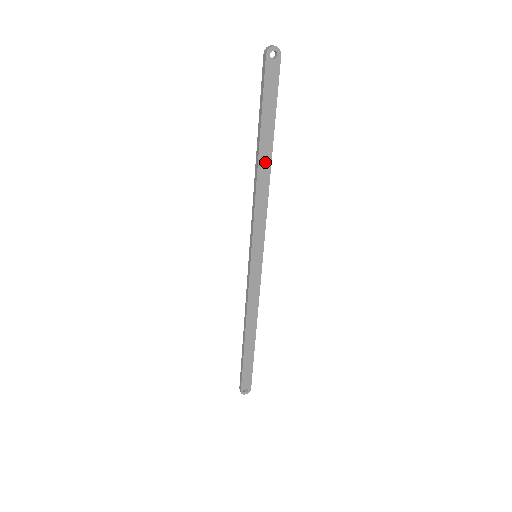
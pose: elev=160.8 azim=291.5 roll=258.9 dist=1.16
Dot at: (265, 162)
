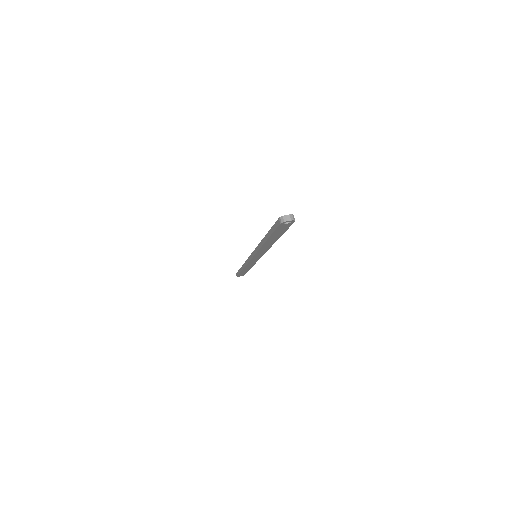
Dot at: (270, 242)
